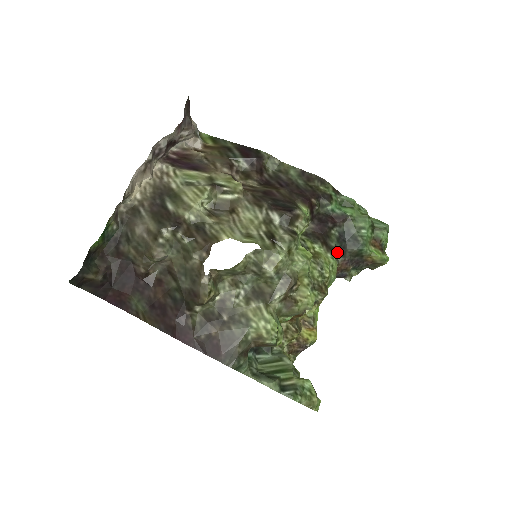
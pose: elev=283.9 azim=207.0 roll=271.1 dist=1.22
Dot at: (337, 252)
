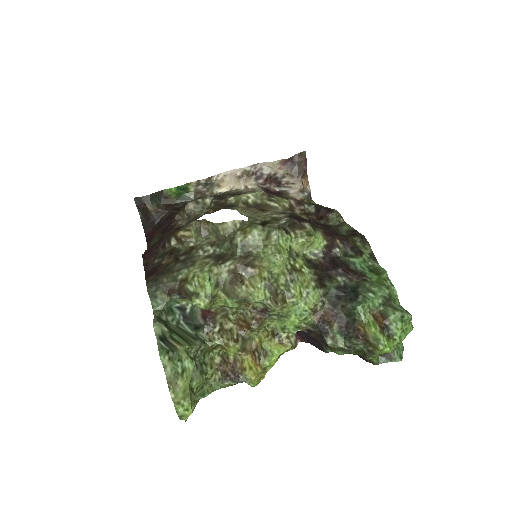
Dot at: (329, 296)
